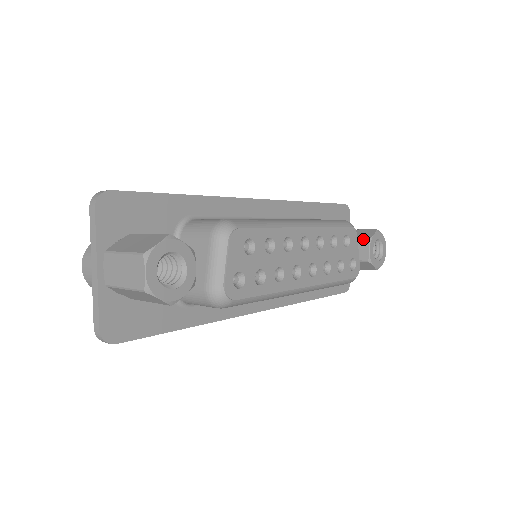
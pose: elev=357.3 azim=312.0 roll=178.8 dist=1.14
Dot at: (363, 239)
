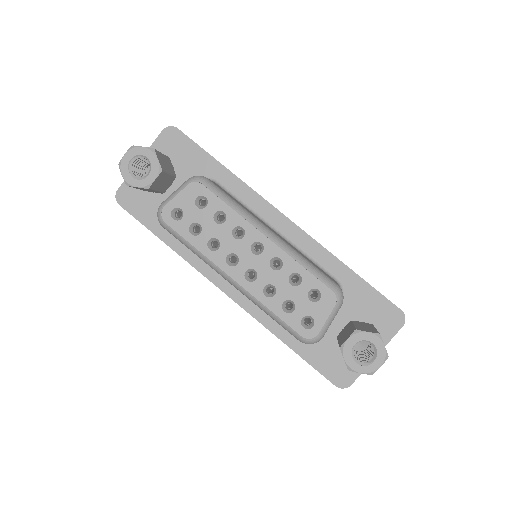
Dot at: (356, 327)
